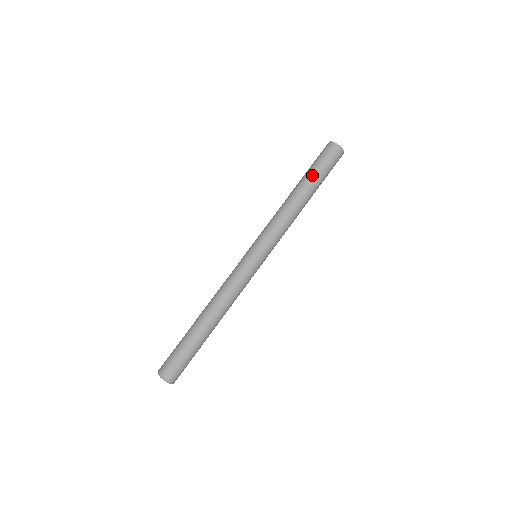
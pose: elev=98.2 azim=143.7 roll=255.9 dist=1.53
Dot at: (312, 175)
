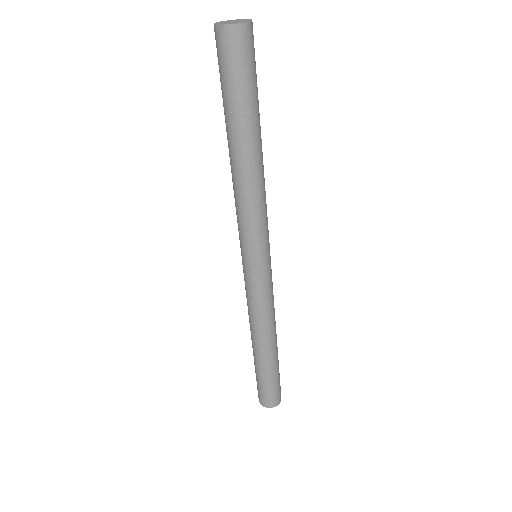
Dot at: (232, 113)
